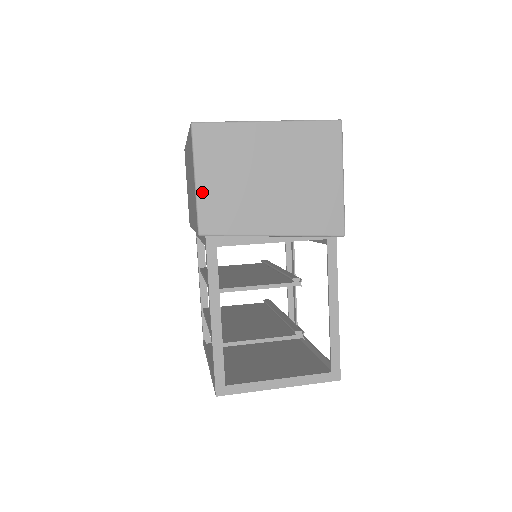
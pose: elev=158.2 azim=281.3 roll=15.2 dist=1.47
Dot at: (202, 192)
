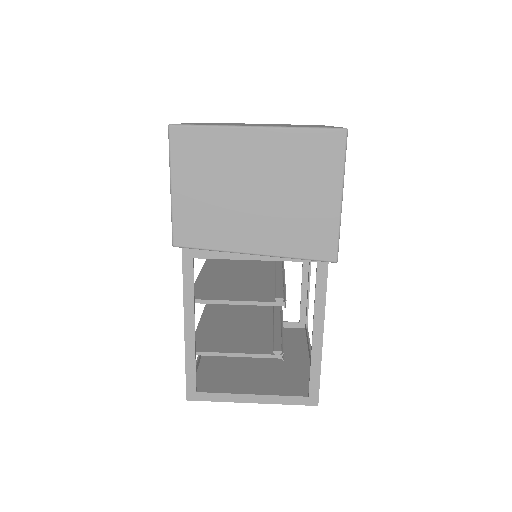
Dot at: (178, 202)
